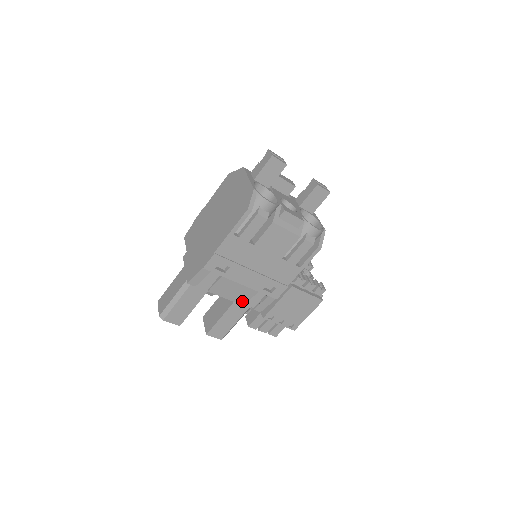
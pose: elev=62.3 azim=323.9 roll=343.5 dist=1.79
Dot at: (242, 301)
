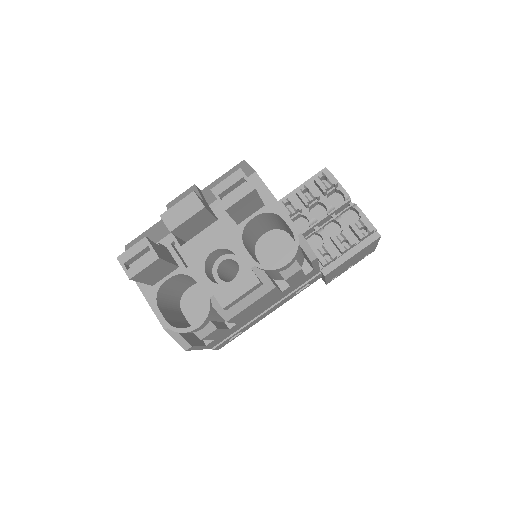
Dot at: occluded
